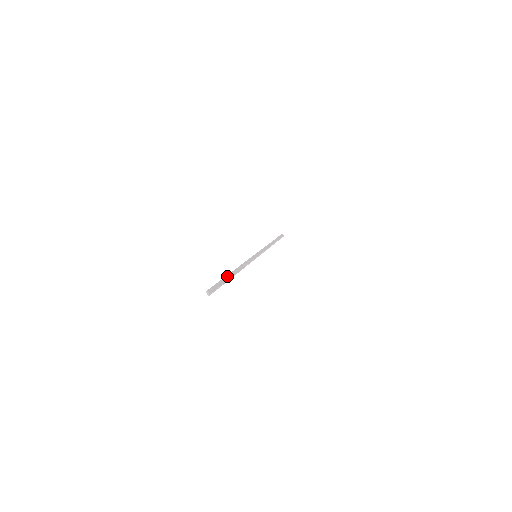
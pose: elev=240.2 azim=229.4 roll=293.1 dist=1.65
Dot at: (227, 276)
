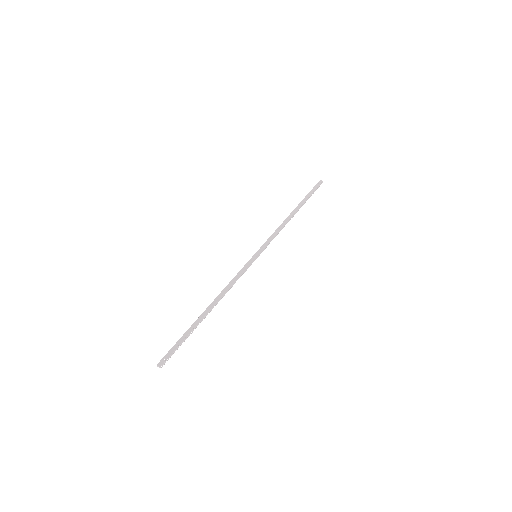
Dot at: (194, 323)
